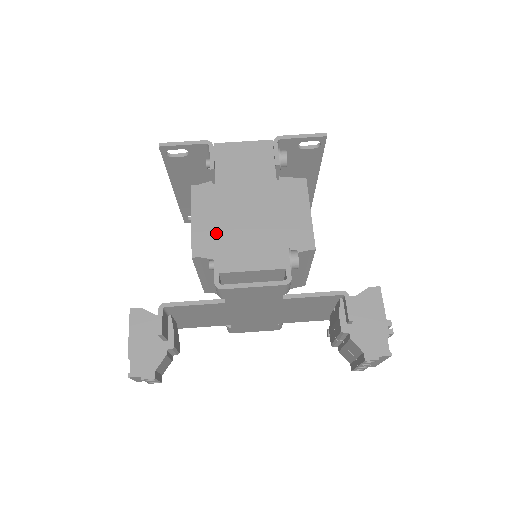
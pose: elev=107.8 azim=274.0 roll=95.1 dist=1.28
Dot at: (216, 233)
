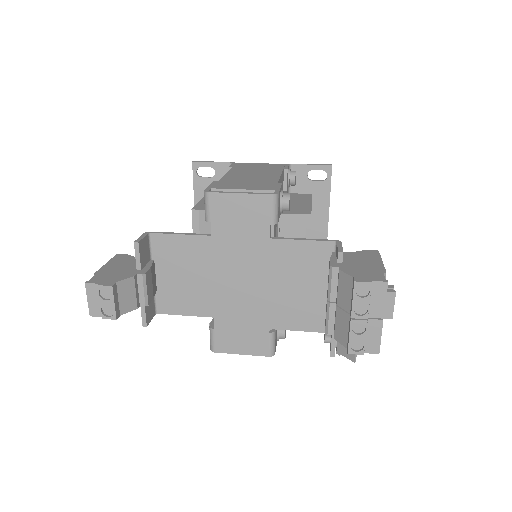
Dot at: occluded
